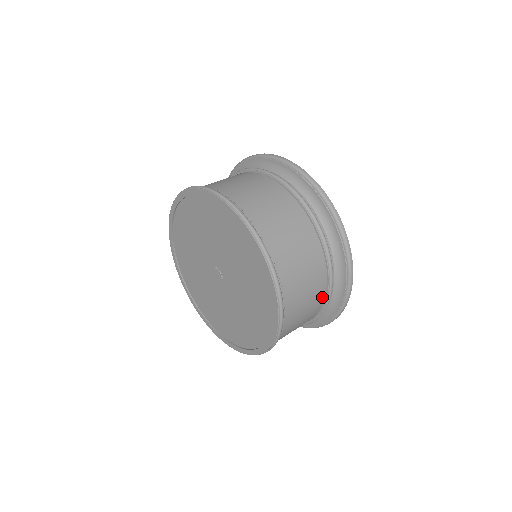
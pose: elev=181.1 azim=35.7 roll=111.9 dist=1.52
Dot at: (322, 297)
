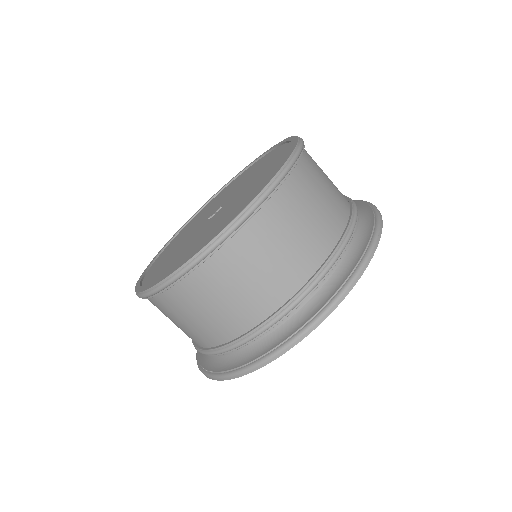
Dot at: (335, 235)
